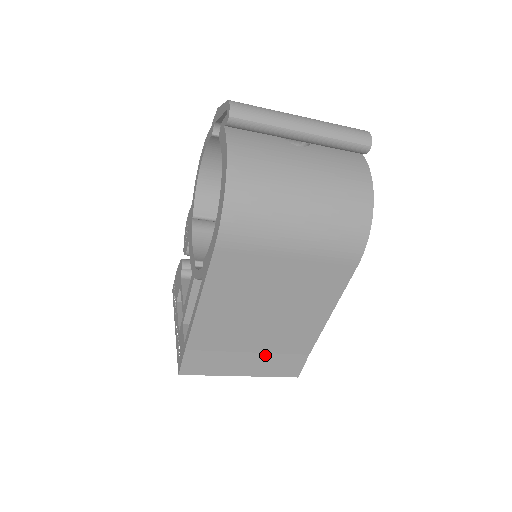
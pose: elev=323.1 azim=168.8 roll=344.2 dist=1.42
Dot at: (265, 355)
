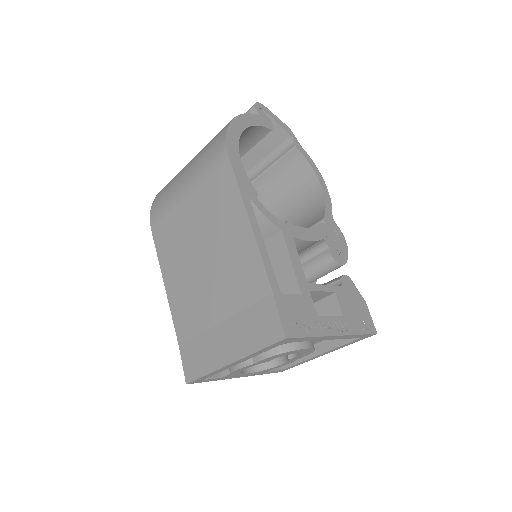
Dot at: (235, 319)
